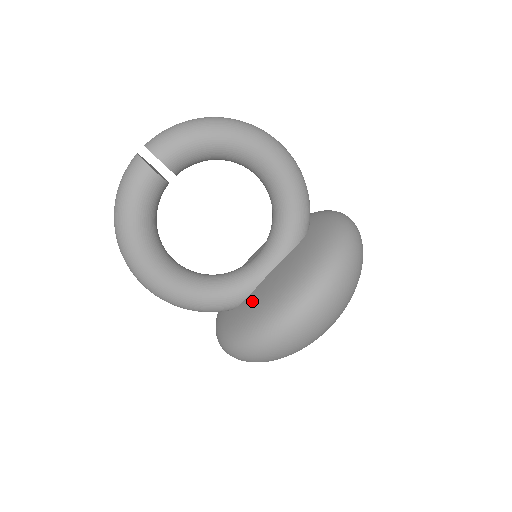
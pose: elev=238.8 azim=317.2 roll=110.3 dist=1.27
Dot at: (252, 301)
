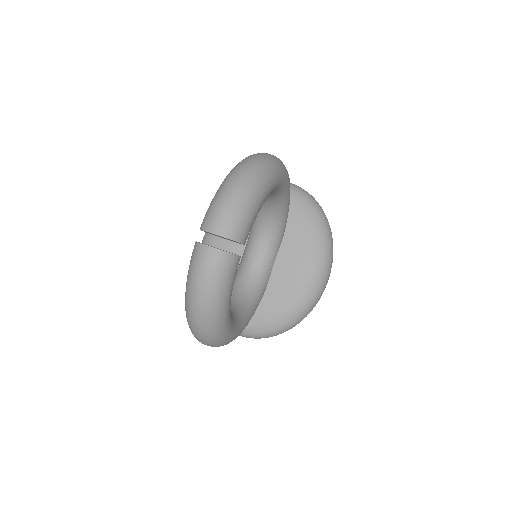
Dot at: (276, 295)
